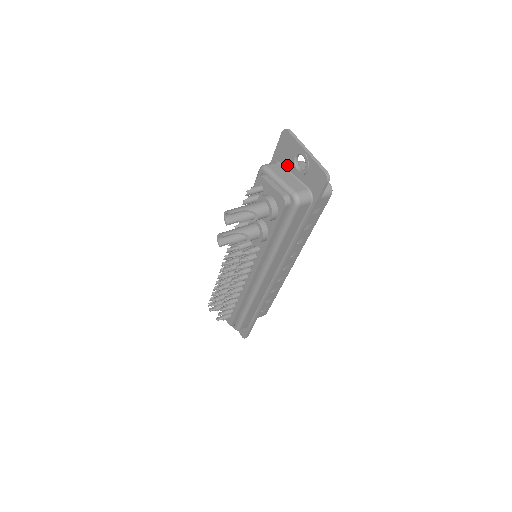
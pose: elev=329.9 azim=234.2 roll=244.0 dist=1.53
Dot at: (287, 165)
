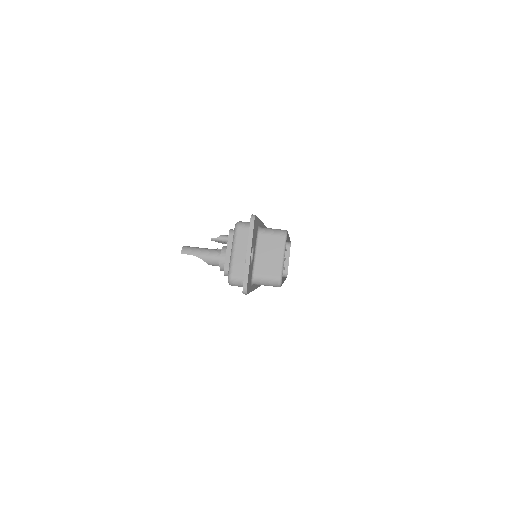
Dot at: occluded
